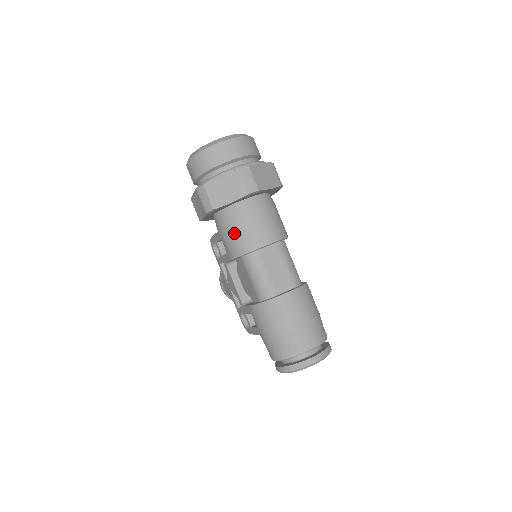
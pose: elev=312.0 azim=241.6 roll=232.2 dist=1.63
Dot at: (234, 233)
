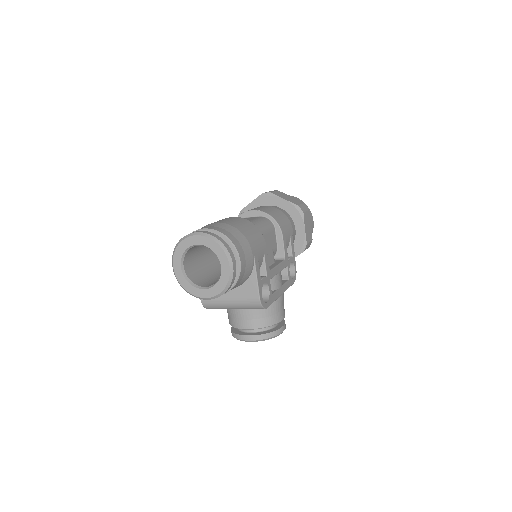
Dot at: occluded
